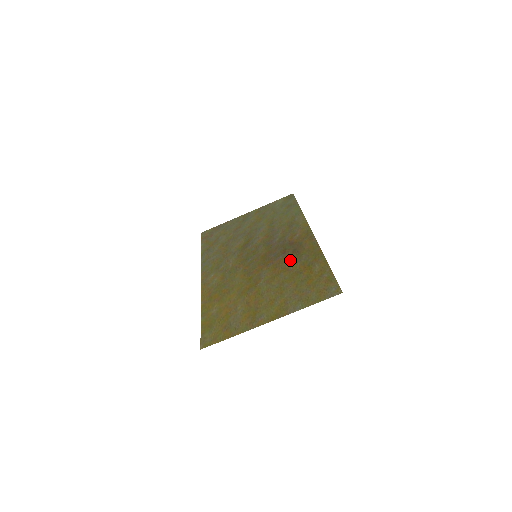
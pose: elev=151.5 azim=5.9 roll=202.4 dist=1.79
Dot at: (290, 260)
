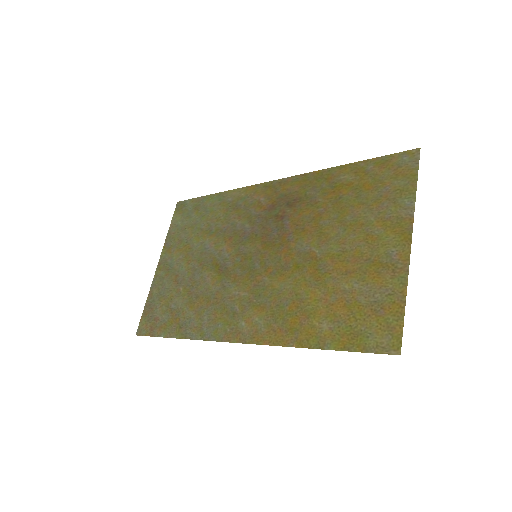
Dot at: (304, 210)
